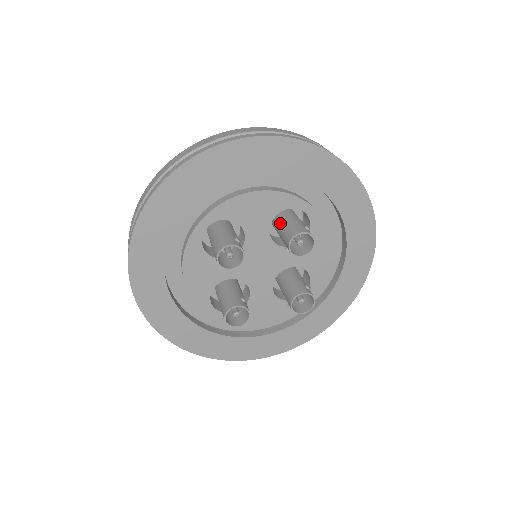
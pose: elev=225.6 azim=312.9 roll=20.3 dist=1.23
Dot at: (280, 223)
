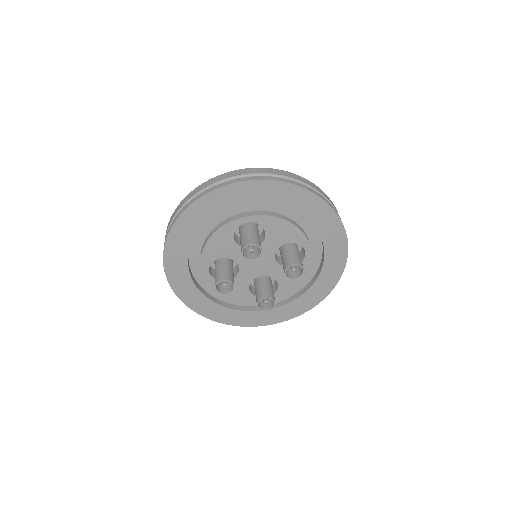
Dot at: occluded
